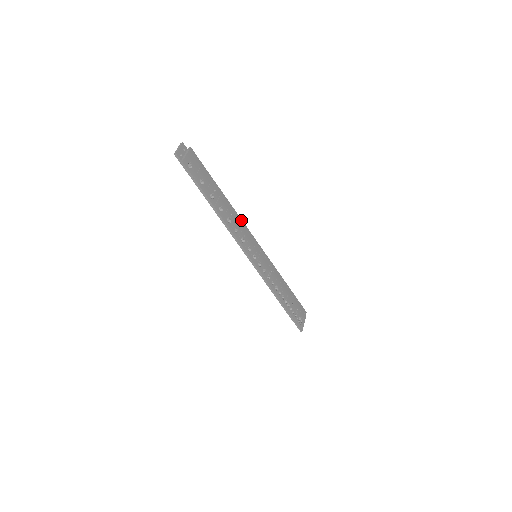
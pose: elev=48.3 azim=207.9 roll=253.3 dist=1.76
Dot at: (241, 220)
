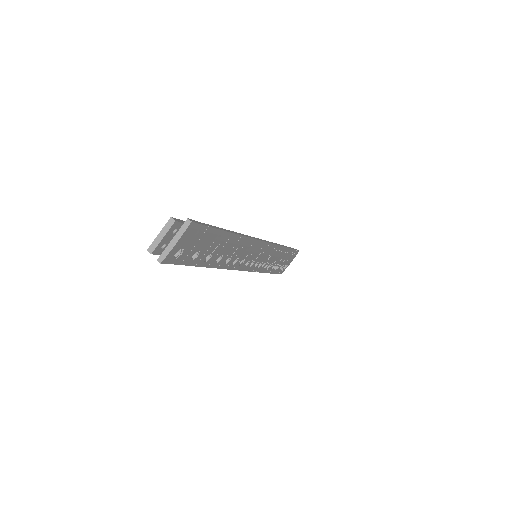
Dot at: (252, 239)
